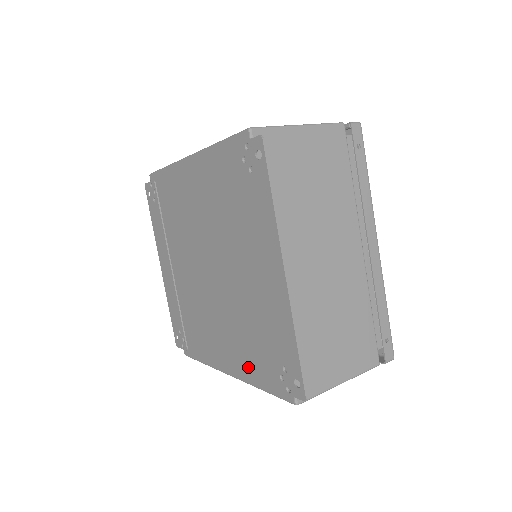
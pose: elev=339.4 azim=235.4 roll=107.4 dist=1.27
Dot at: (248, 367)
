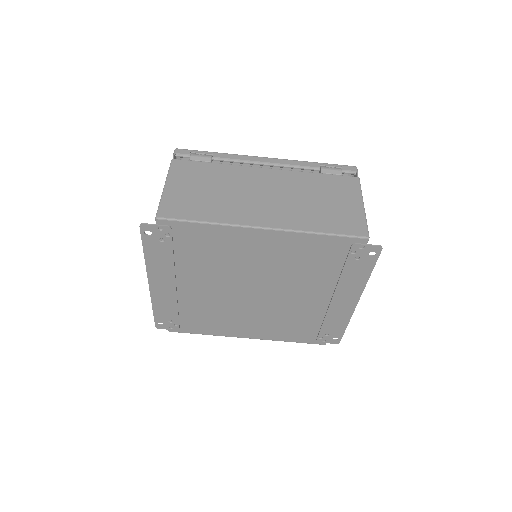
Dot at: (280, 335)
